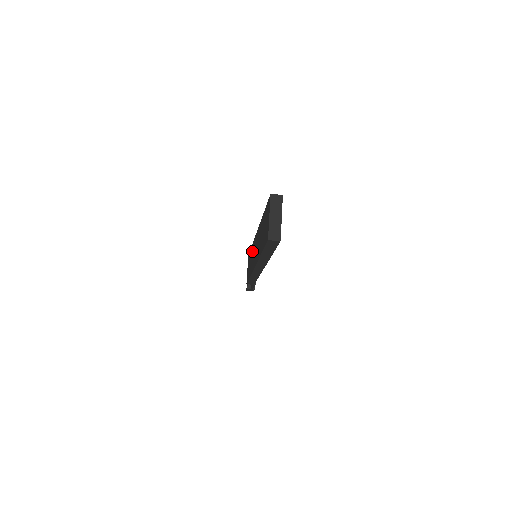
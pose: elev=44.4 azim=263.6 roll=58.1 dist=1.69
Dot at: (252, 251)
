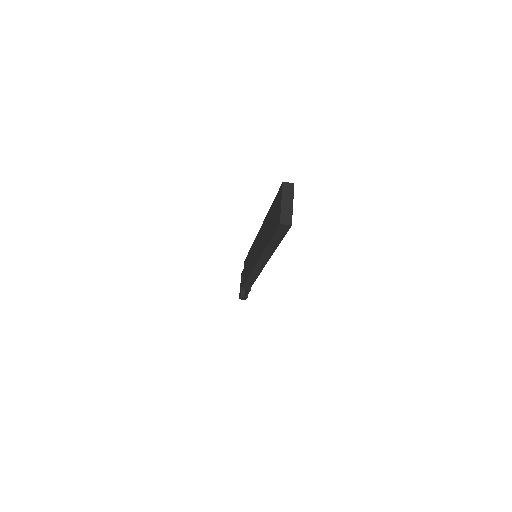
Dot at: (251, 252)
